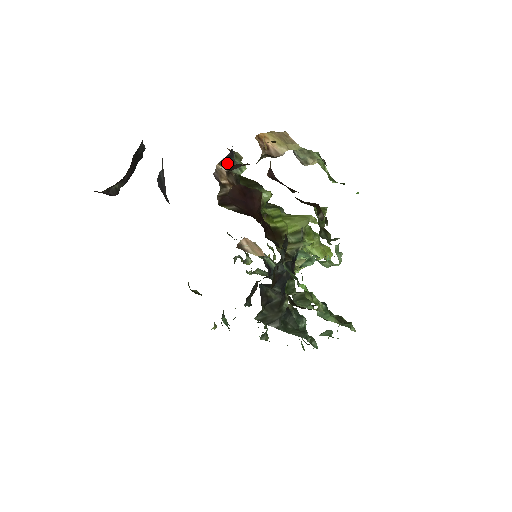
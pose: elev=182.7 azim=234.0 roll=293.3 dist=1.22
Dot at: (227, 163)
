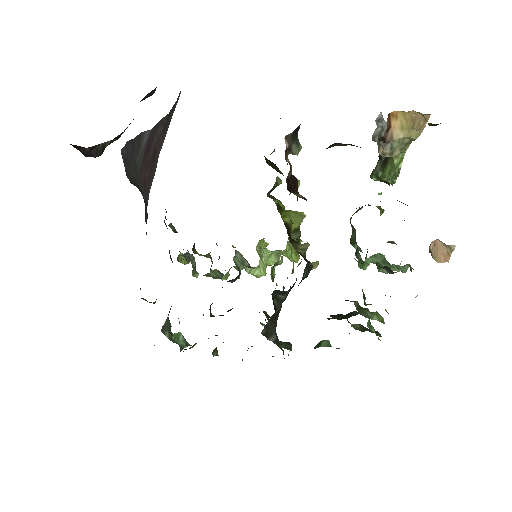
Dot at: (292, 138)
